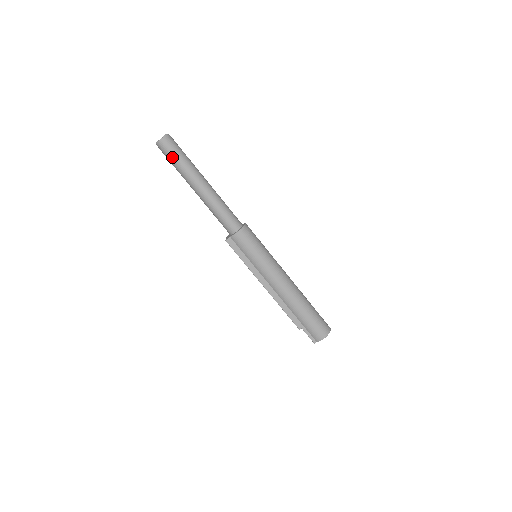
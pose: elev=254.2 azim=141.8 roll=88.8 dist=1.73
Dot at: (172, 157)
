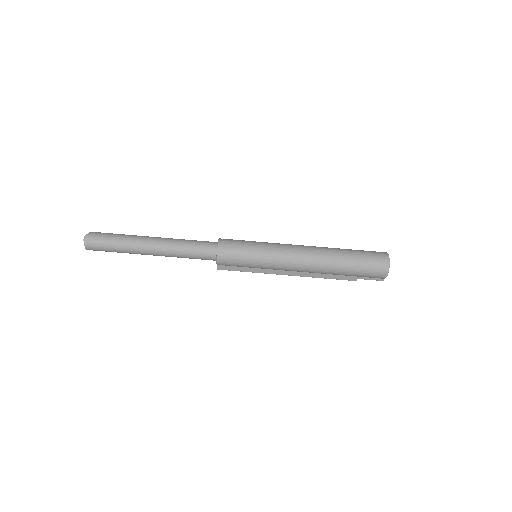
Dot at: (107, 251)
